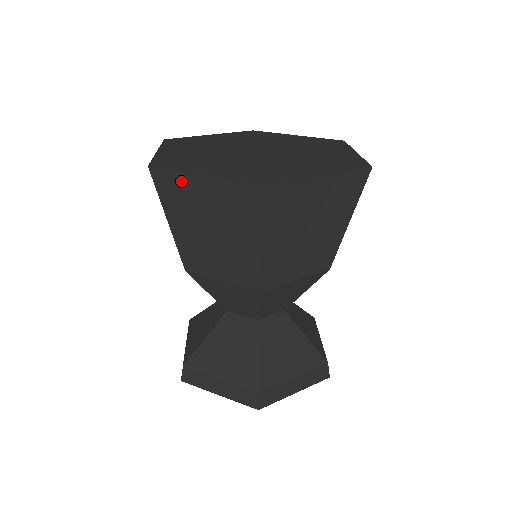
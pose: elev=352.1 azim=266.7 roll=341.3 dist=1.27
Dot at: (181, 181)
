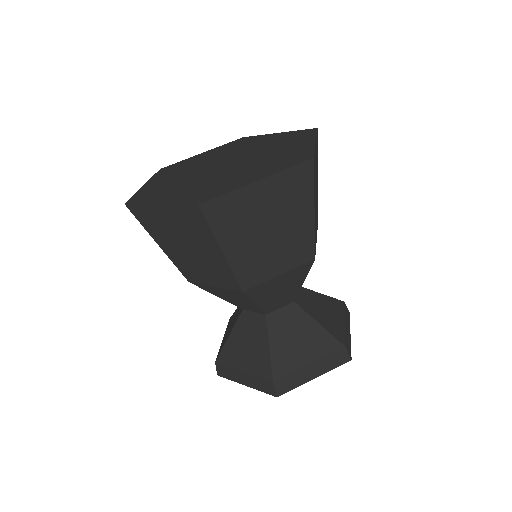
Dot at: (148, 211)
